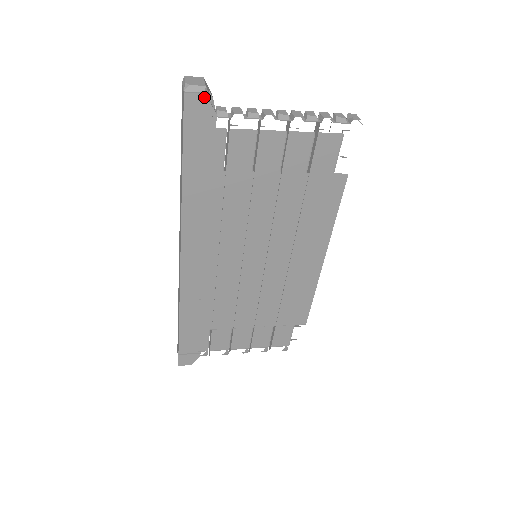
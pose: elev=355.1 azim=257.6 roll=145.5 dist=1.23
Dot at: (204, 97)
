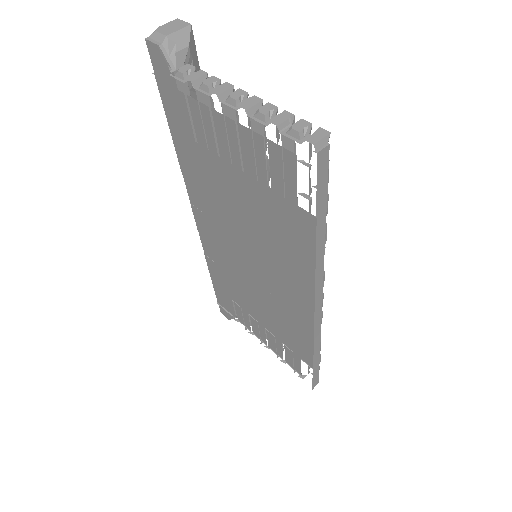
Dot at: (160, 49)
